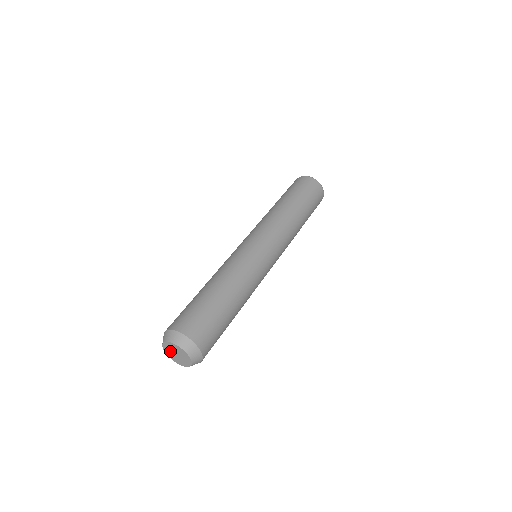
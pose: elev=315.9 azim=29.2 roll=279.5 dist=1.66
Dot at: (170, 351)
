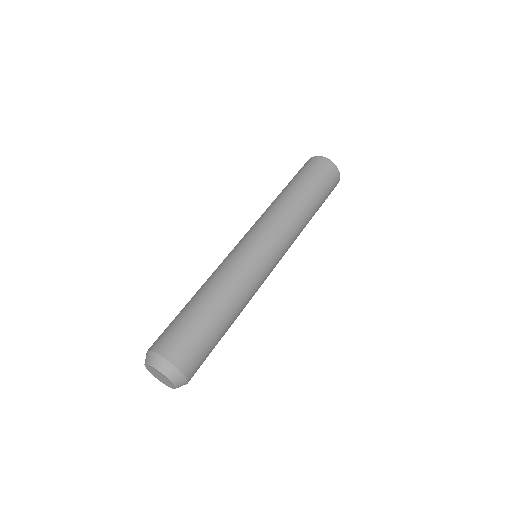
Dot at: (153, 371)
